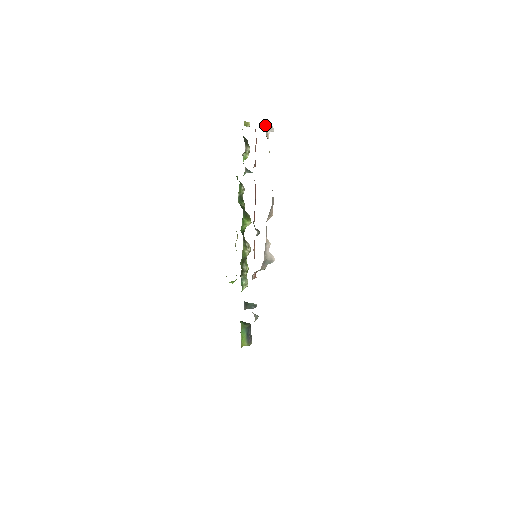
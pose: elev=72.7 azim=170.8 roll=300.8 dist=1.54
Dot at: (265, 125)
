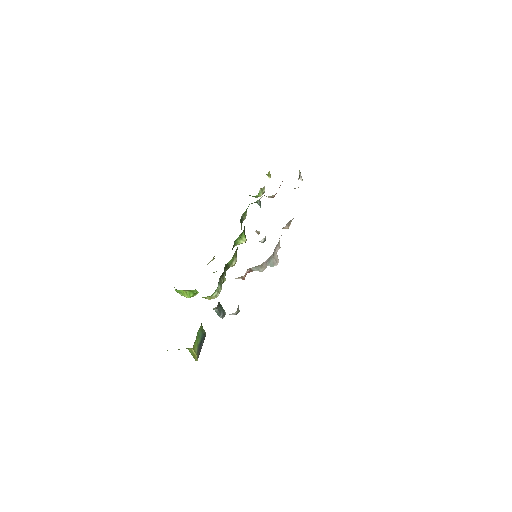
Dot at: (299, 170)
